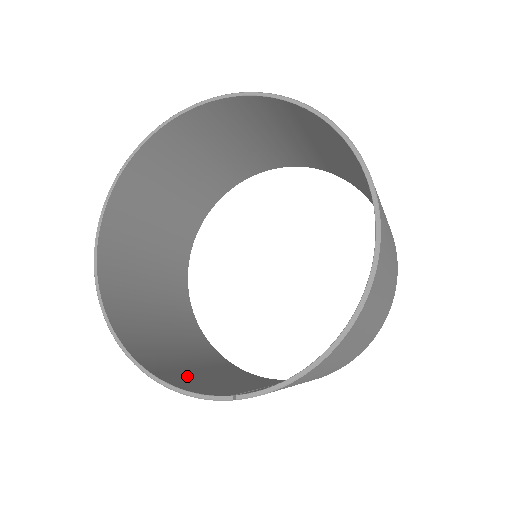
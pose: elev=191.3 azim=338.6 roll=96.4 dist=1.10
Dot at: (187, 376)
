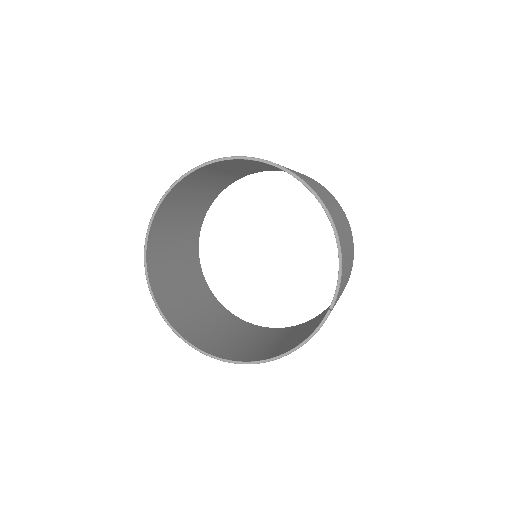
Dot at: (300, 339)
